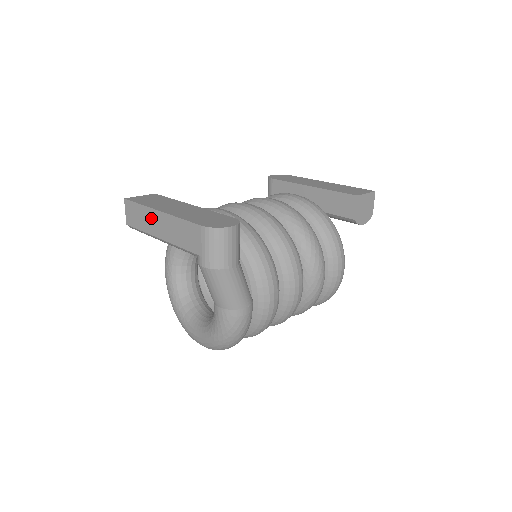
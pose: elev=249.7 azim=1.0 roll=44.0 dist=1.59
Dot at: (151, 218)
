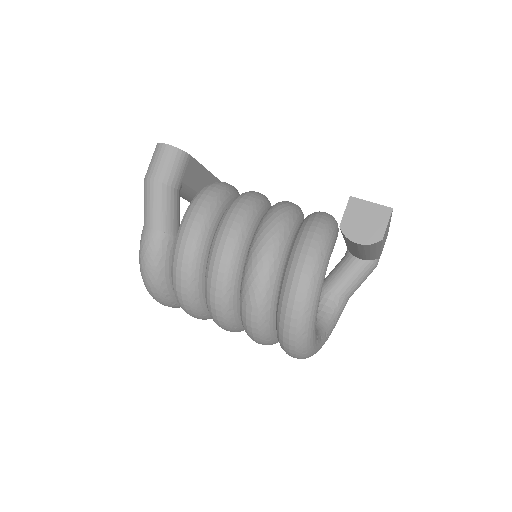
Dot at: occluded
